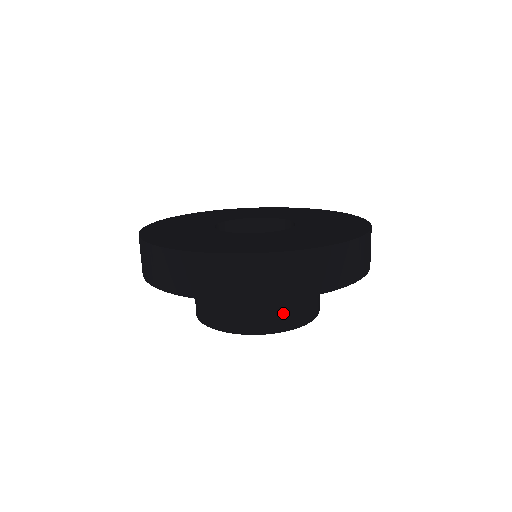
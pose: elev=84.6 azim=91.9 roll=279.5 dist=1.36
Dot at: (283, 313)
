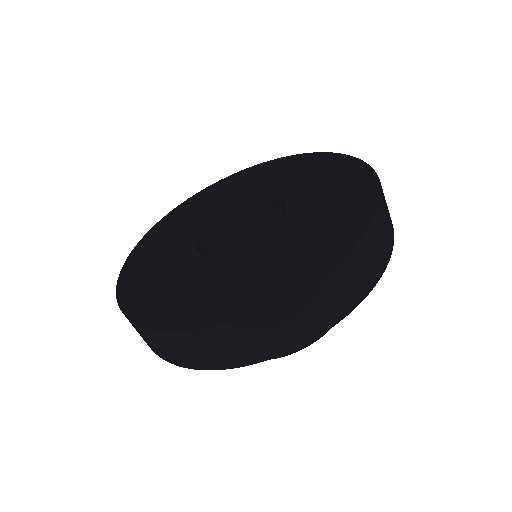
Dot at: occluded
